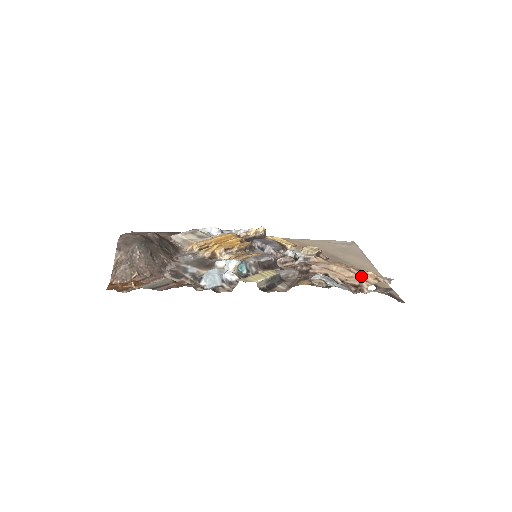
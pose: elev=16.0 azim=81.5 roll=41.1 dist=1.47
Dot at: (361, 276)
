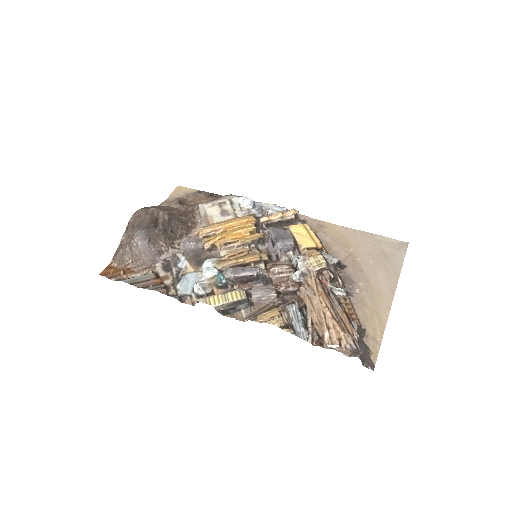
Dot at: (328, 328)
